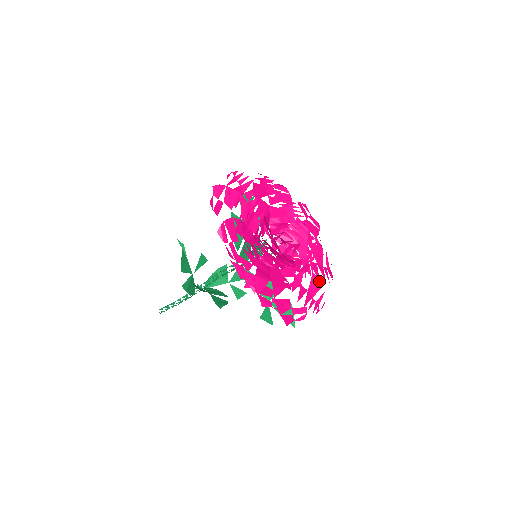
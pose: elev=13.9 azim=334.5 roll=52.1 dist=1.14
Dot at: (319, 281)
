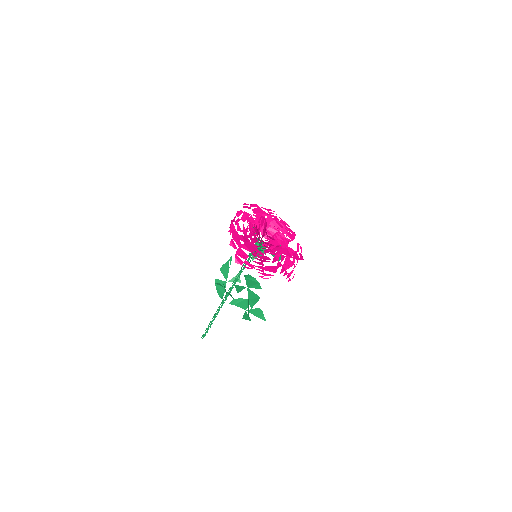
Dot at: (276, 270)
